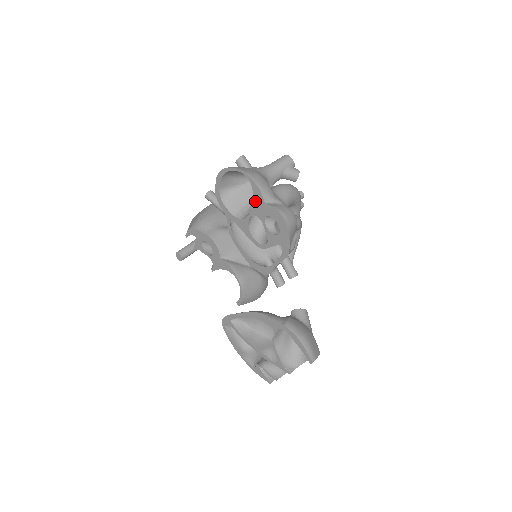
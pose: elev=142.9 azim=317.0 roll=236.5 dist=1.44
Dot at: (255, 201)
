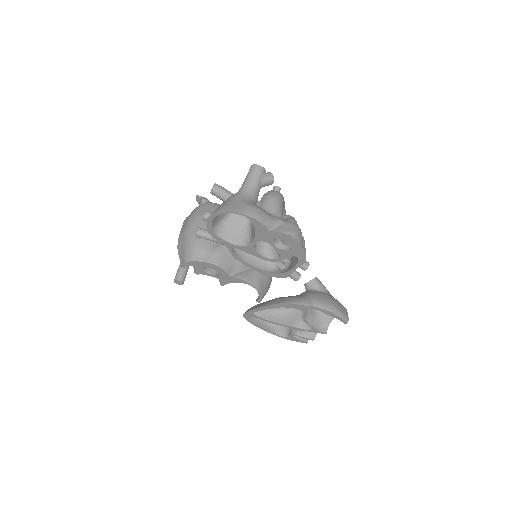
Dot at: (258, 231)
